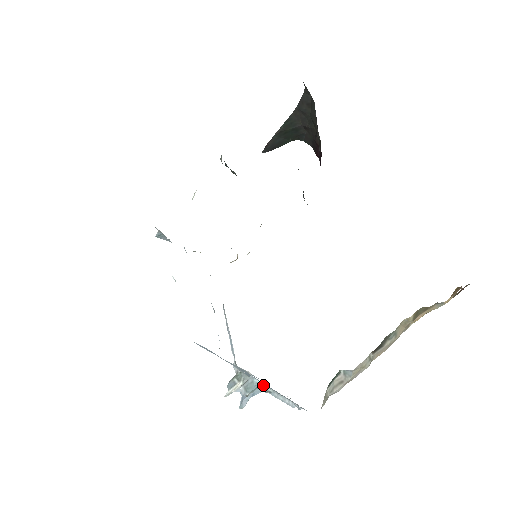
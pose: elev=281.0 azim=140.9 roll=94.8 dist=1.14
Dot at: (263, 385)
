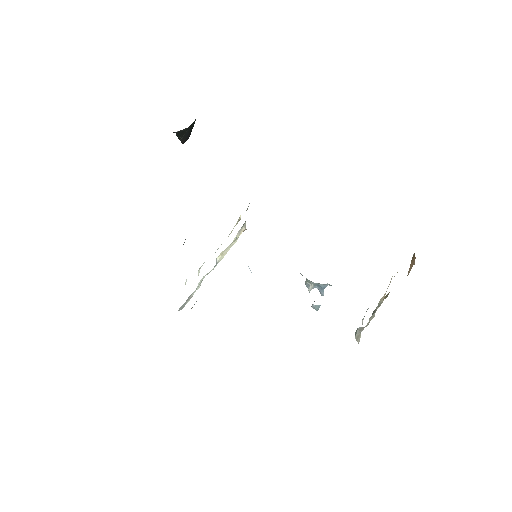
Dot at: (326, 284)
